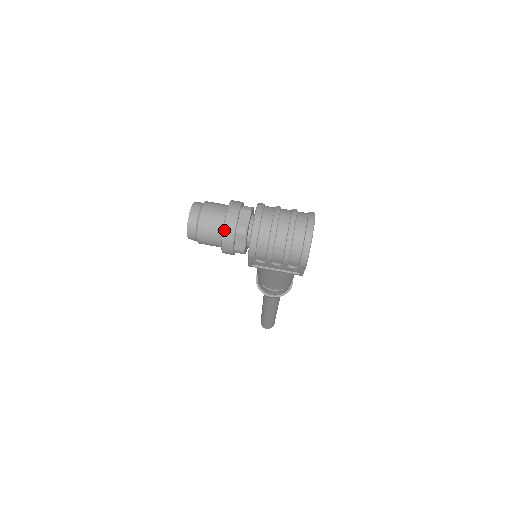
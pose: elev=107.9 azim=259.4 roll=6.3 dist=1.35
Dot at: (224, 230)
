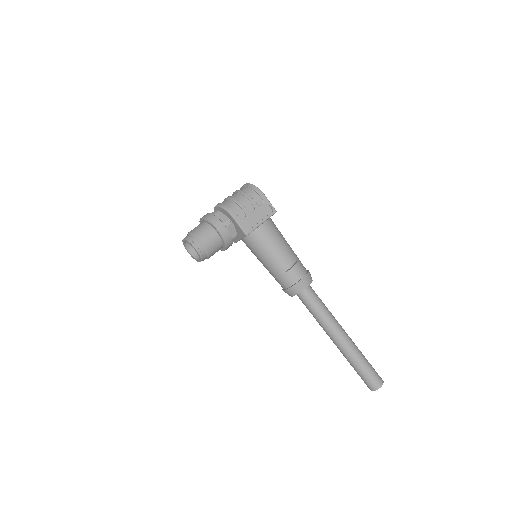
Dot at: (206, 218)
